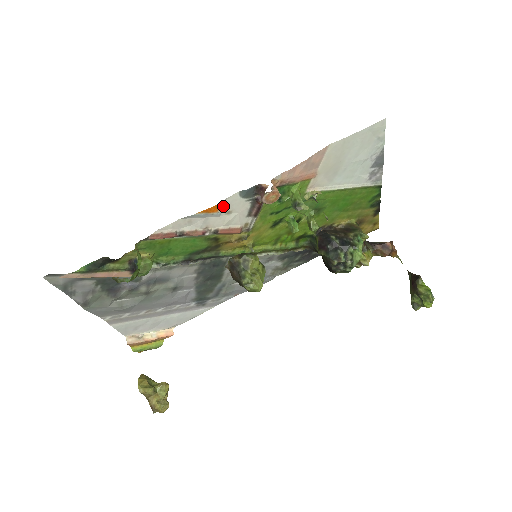
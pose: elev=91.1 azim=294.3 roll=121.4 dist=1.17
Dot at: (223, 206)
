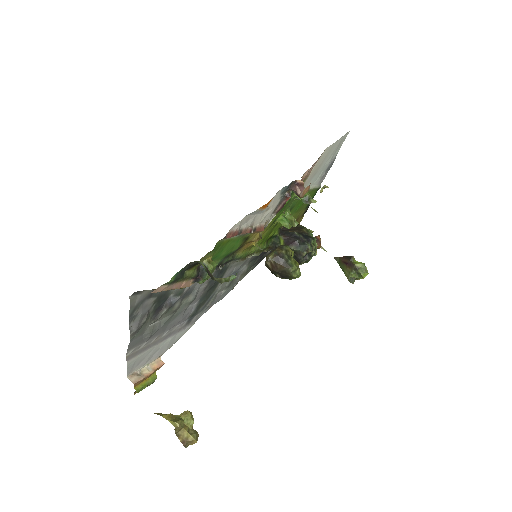
Dot at: (270, 202)
